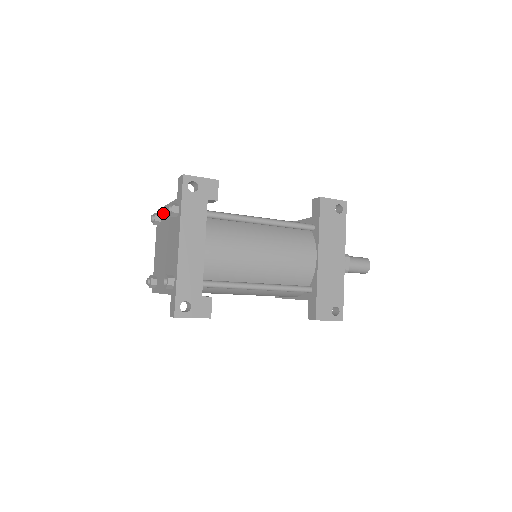
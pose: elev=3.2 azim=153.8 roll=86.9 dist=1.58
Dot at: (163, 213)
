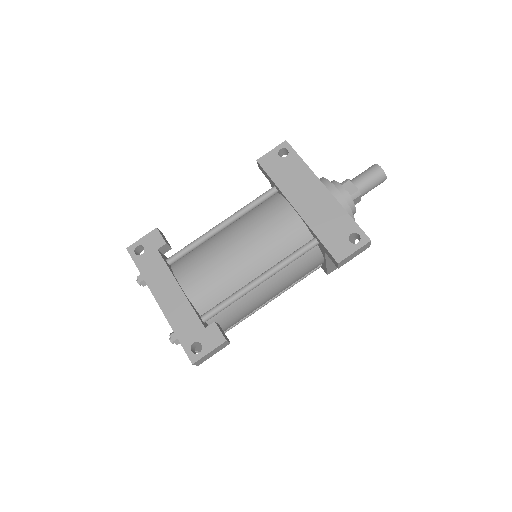
Dot at: occluded
